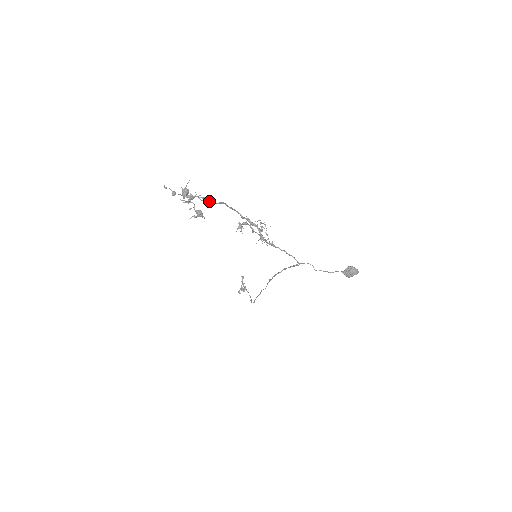
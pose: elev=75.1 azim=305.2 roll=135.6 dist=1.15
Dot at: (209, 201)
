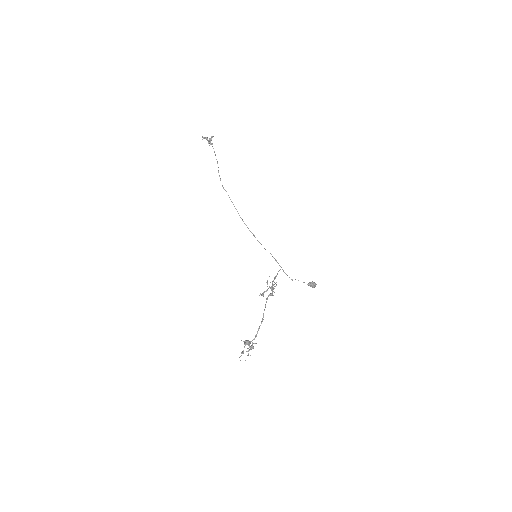
Dot at: (257, 333)
